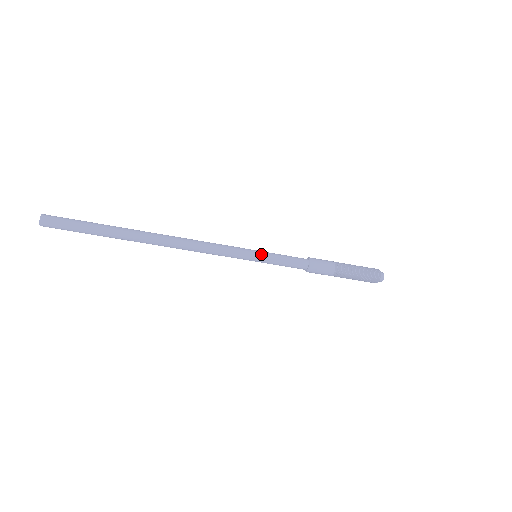
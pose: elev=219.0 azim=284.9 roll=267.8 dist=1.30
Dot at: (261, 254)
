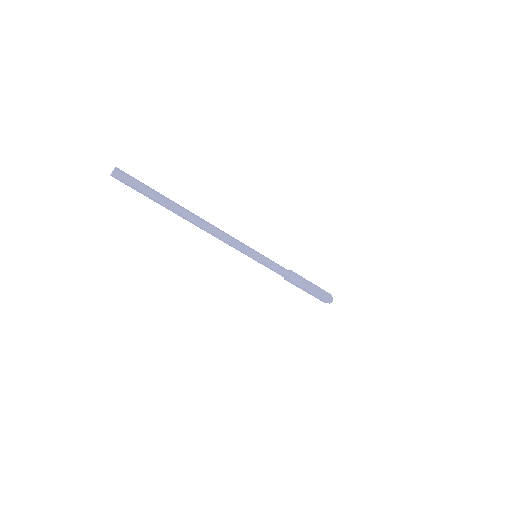
Dot at: (261, 254)
